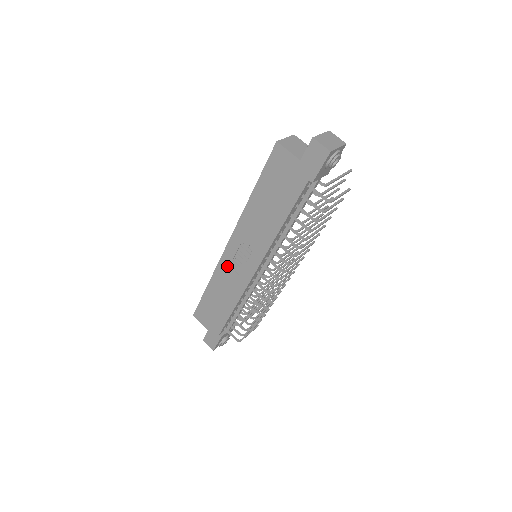
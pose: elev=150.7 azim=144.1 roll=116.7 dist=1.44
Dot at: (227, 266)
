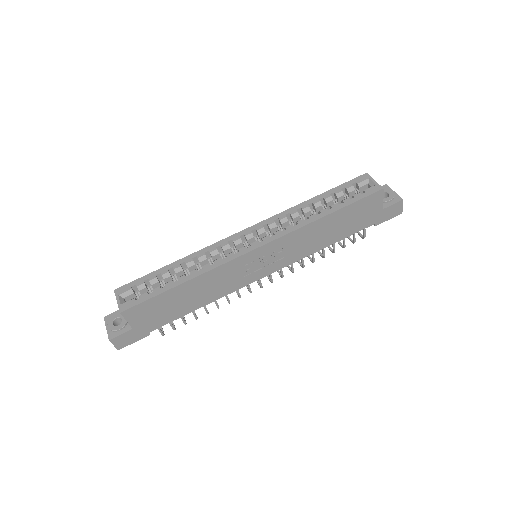
Dot at: (237, 267)
